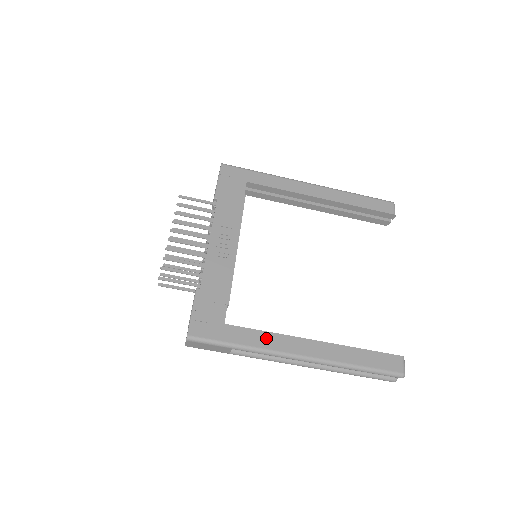
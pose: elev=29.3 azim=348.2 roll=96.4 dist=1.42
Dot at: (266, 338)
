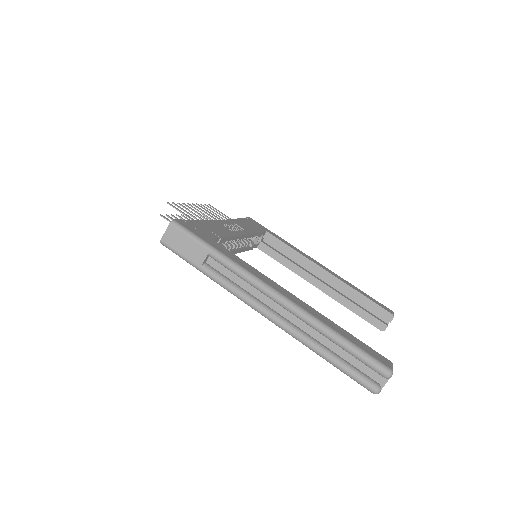
Dot at: (247, 266)
